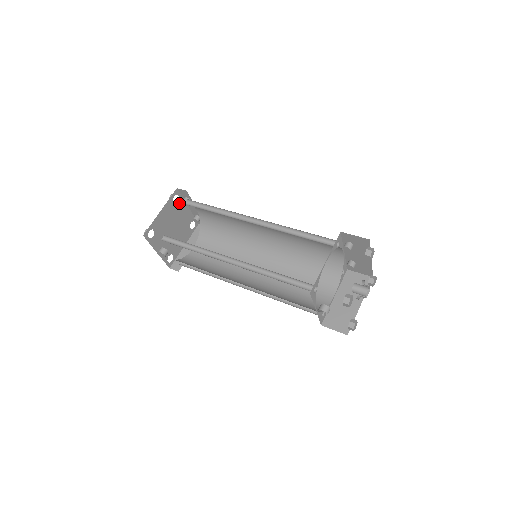
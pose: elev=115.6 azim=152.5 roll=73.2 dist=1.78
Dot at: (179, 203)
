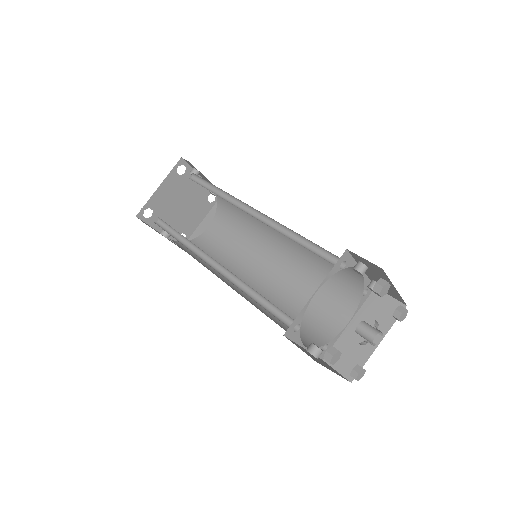
Dot at: (187, 174)
